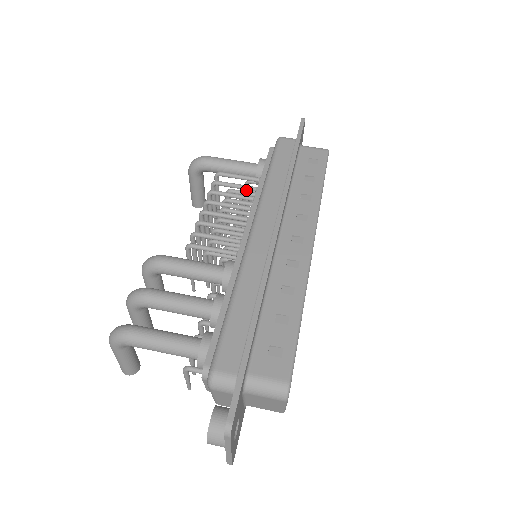
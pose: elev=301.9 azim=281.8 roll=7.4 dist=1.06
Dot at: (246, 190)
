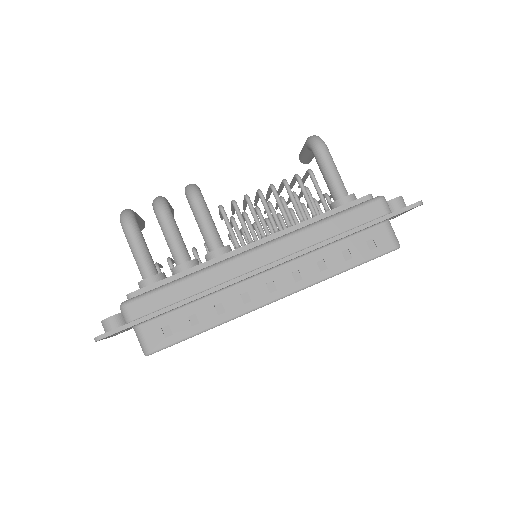
Dot at: (326, 197)
